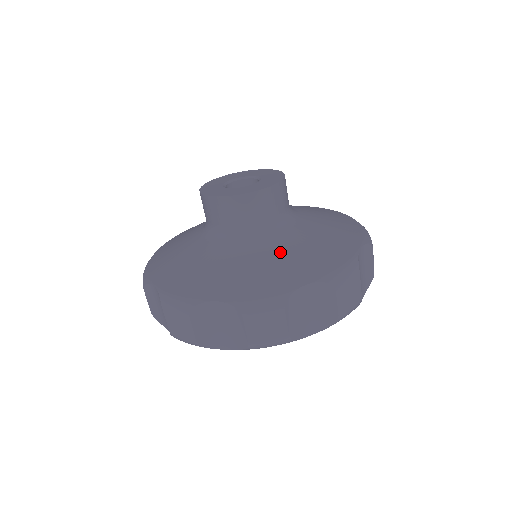
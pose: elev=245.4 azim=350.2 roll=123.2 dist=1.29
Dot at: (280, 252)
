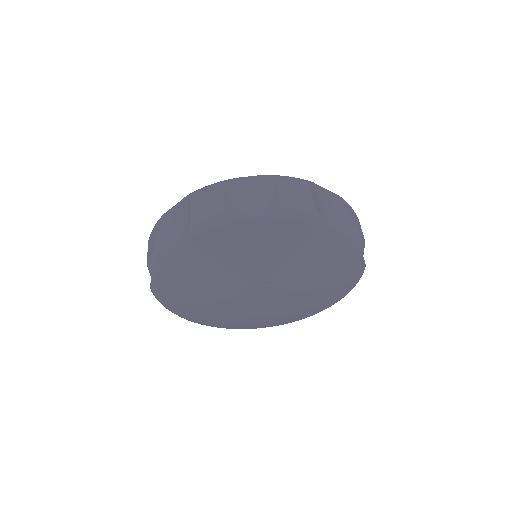
Dot at: occluded
